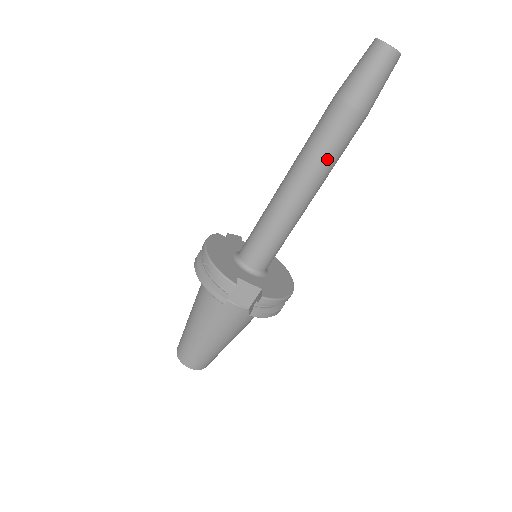
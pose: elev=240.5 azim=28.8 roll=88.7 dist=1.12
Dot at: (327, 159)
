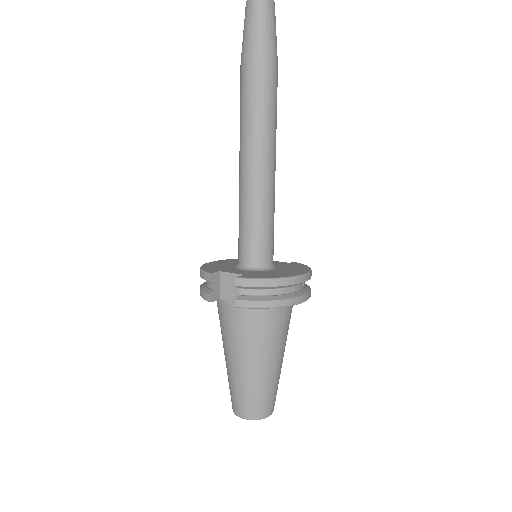
Dot at: (252, 118)
